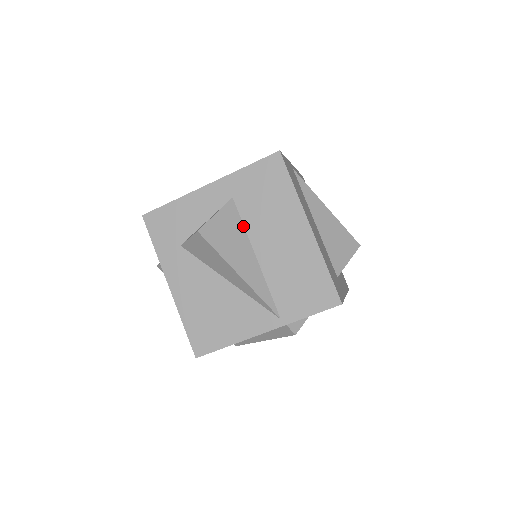
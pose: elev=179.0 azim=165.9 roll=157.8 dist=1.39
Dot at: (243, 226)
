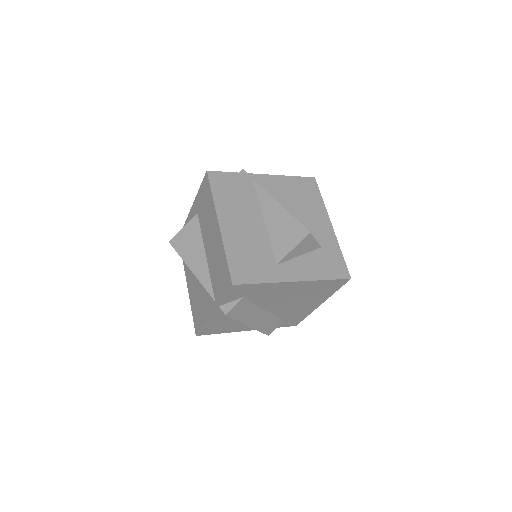
Dot at: (201, 233)
